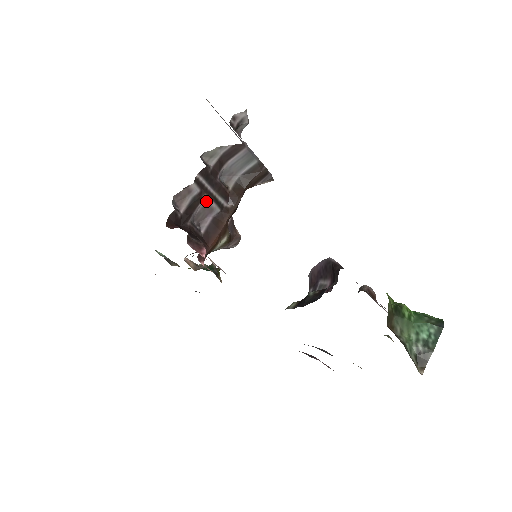
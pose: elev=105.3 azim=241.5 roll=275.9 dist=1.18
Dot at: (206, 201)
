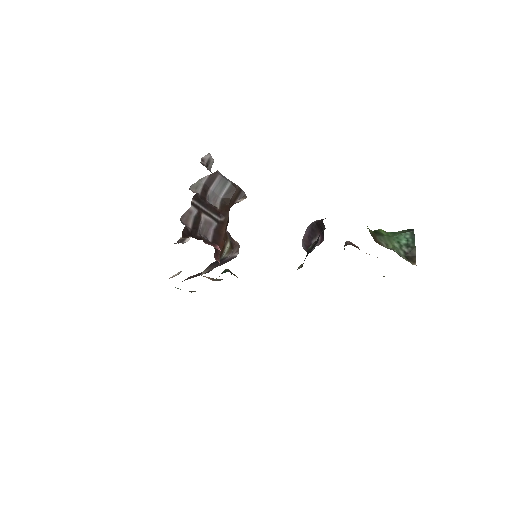
Dot at: (205, 218)
